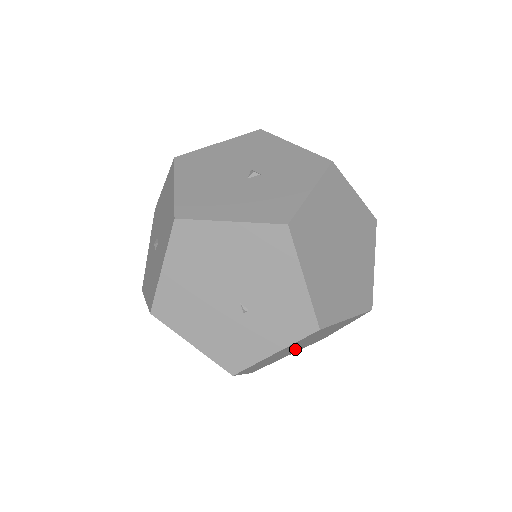
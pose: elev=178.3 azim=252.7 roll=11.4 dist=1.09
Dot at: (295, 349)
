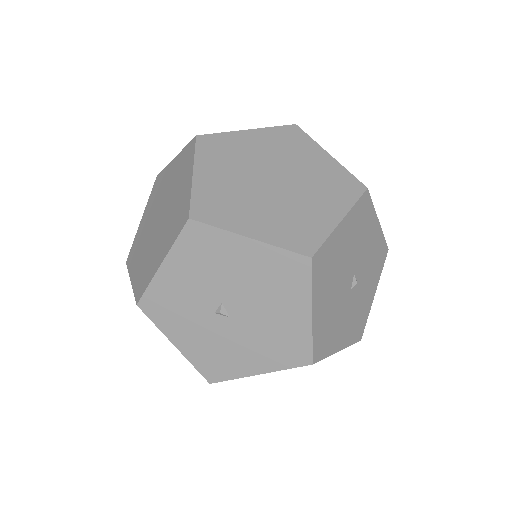
Dot at: (265, 196)
